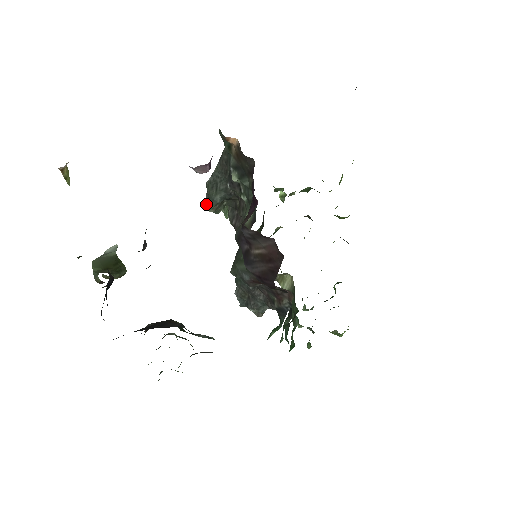
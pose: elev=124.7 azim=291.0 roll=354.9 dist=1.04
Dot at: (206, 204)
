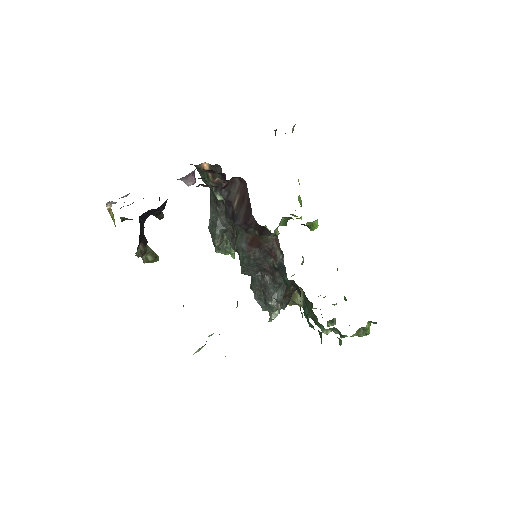
Dot at: occluded
